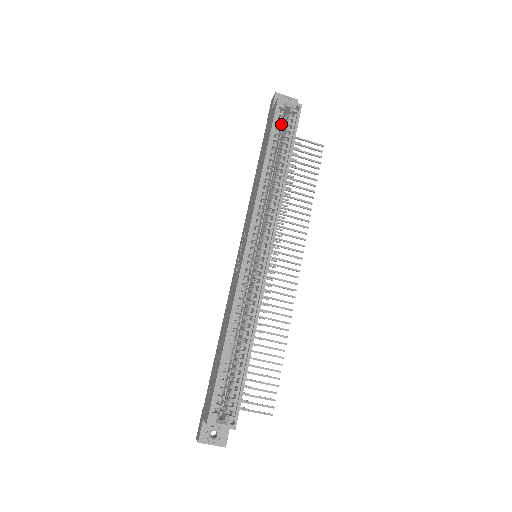
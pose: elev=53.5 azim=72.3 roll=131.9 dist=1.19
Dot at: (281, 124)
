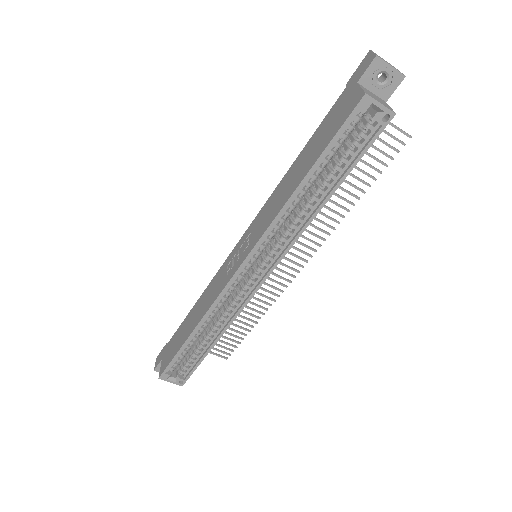
Dot at: (351, 130)
